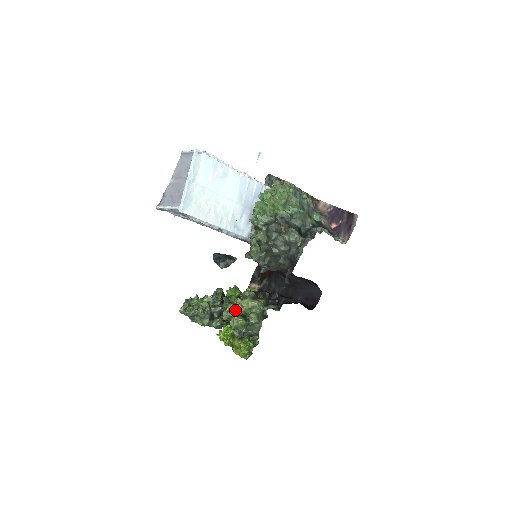
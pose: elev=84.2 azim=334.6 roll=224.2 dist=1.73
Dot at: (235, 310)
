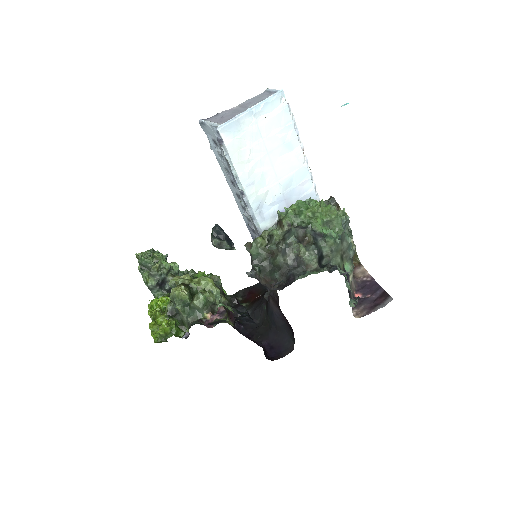
Dot at: (189, 282)
